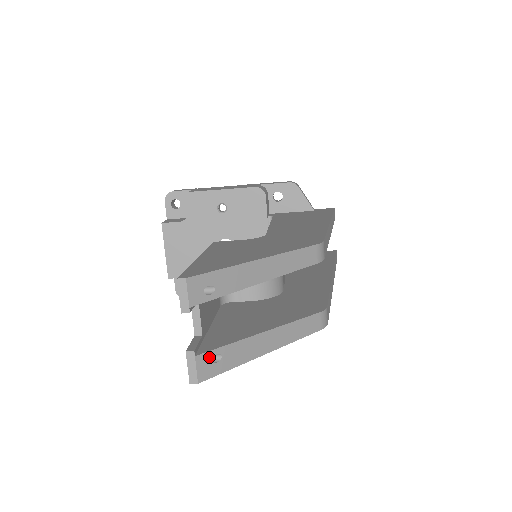
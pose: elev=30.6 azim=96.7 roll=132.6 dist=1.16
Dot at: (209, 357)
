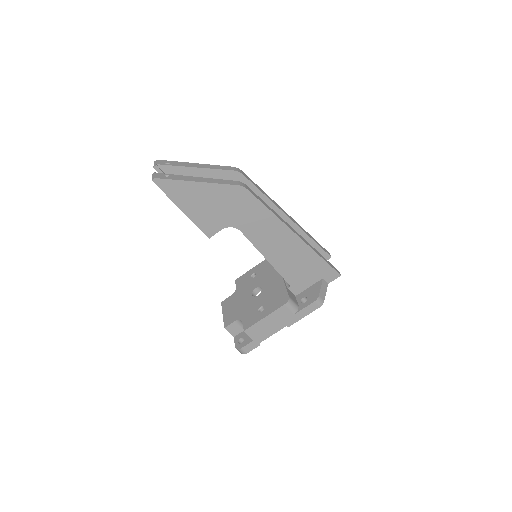
Dot at: (163, 175)
